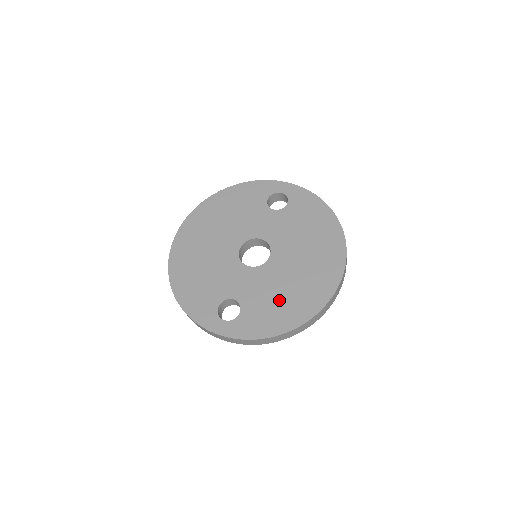
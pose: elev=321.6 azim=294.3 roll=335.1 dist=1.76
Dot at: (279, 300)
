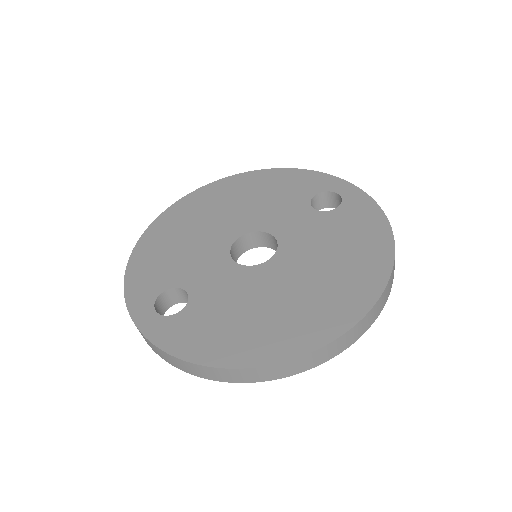
Dot at: (239, 319)
